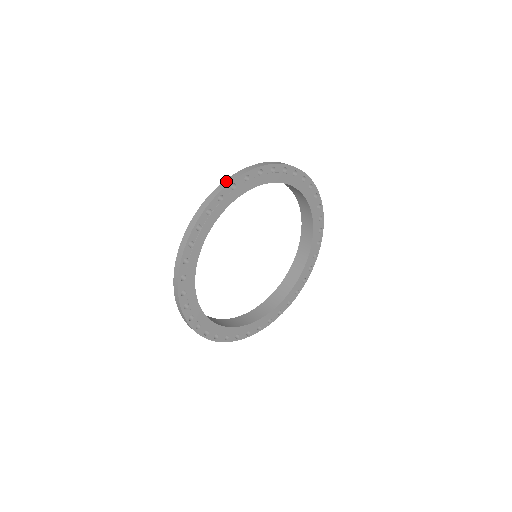
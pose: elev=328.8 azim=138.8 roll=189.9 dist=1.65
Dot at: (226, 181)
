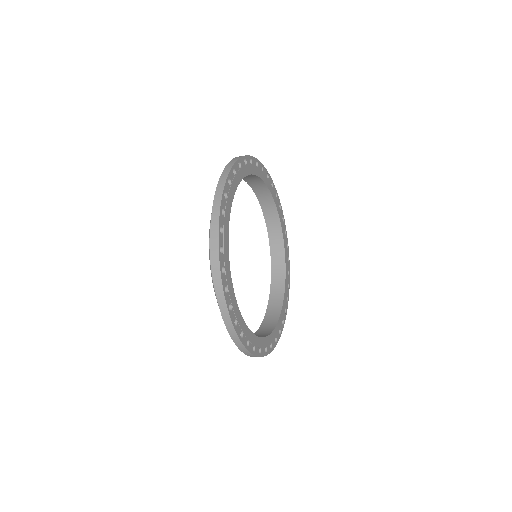
Dot at: occluded
